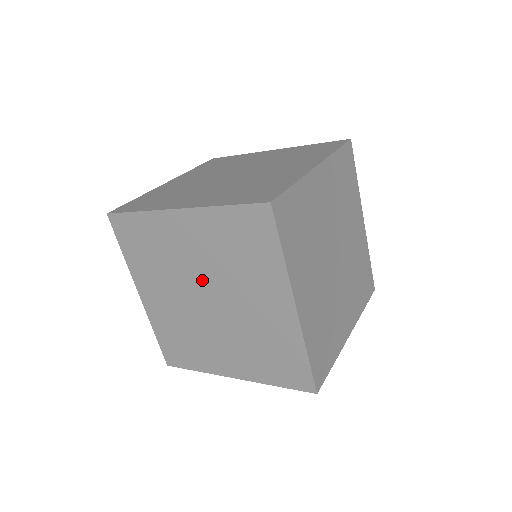
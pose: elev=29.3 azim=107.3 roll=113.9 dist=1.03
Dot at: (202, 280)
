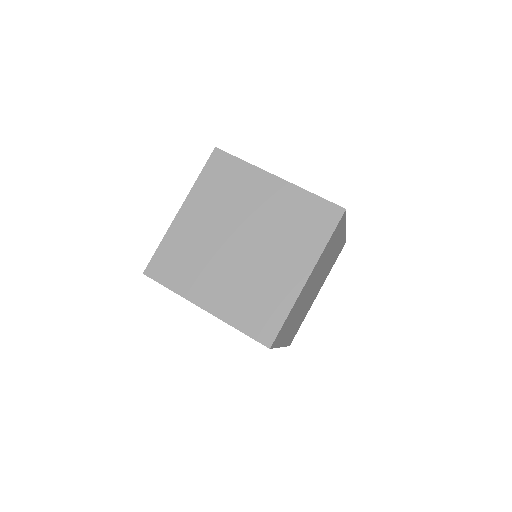
Dot at: (251, 227)
